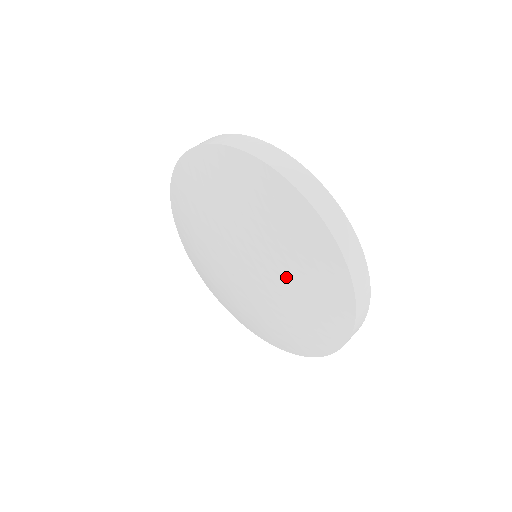
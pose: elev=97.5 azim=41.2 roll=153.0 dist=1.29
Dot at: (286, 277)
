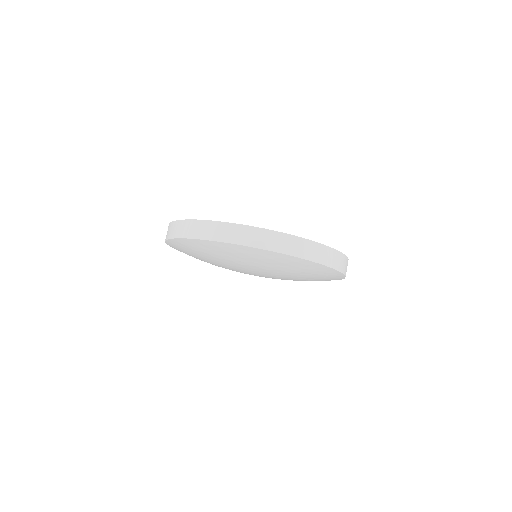
Dot at: (283, 273)
